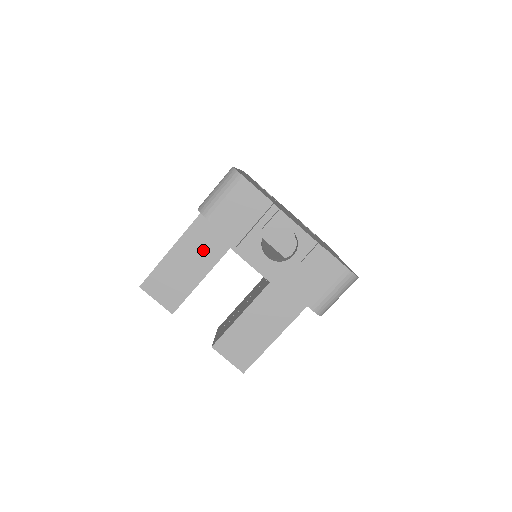
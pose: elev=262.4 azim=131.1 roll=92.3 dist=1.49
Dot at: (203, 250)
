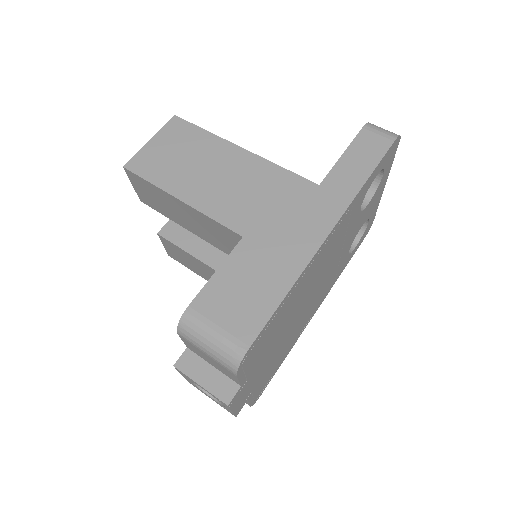
Dot at: (205, 230)
